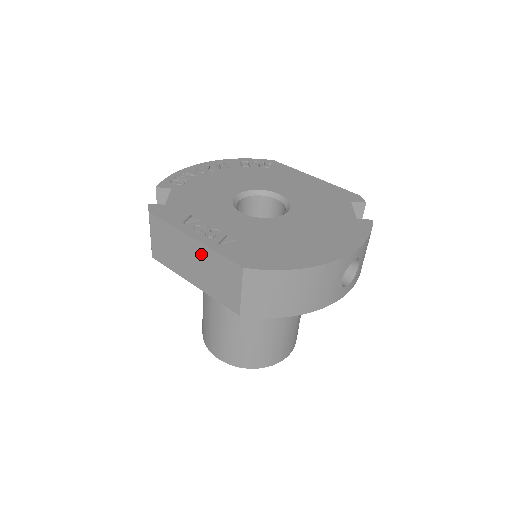
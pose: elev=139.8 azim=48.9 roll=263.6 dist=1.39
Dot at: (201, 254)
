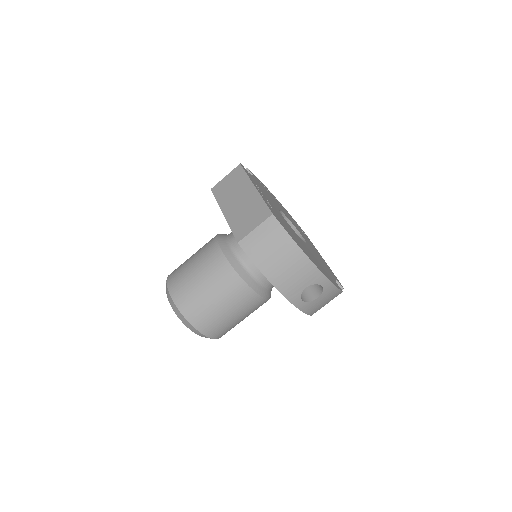
Dot at: (251, 198)
